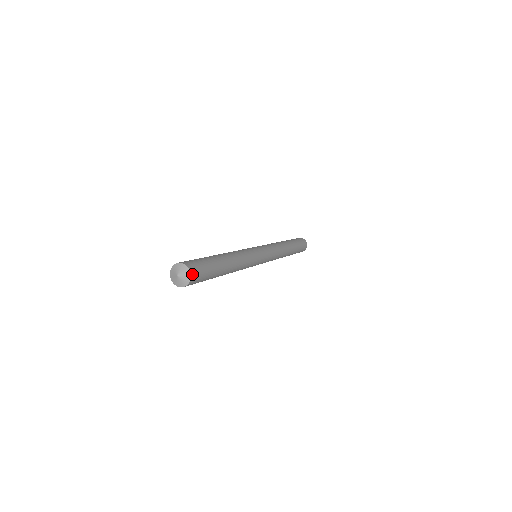
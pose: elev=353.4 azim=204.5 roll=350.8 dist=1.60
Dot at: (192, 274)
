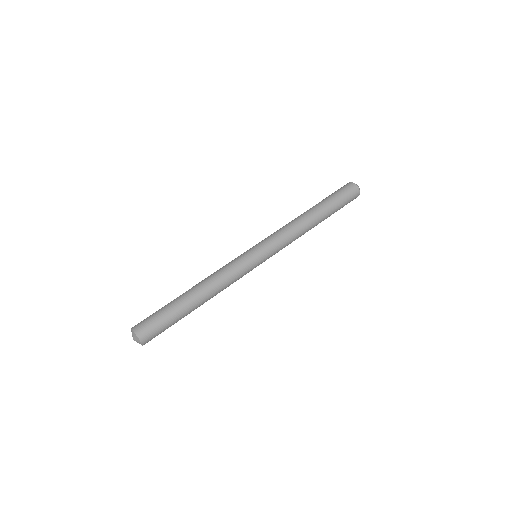
Dot at: (143, 341)
